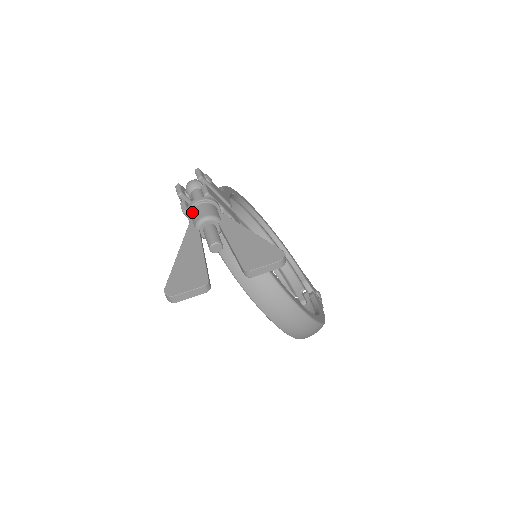
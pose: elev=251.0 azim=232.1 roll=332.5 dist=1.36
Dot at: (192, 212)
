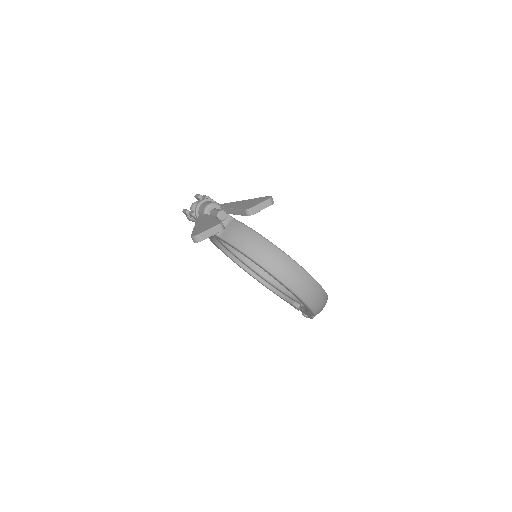
Dot at: (199, 209)
